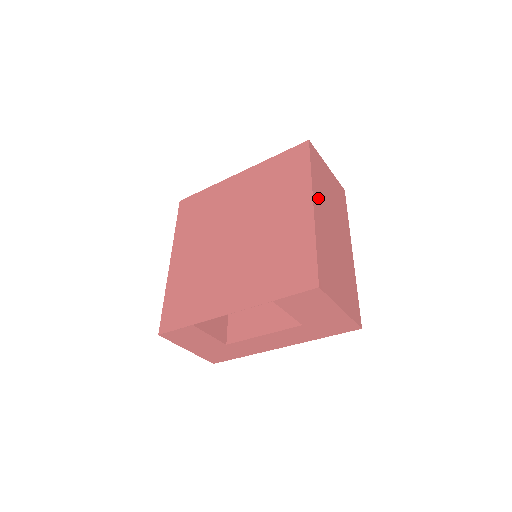
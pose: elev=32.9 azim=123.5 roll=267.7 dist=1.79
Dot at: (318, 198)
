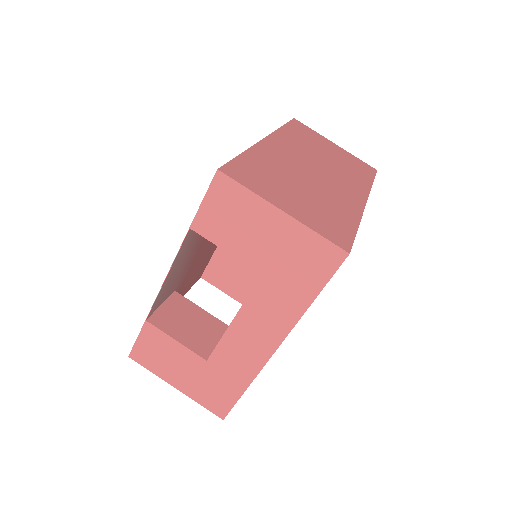
Dot at: (284, 142)
